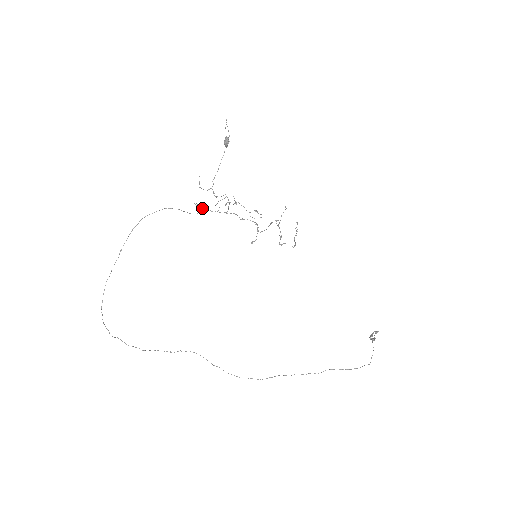
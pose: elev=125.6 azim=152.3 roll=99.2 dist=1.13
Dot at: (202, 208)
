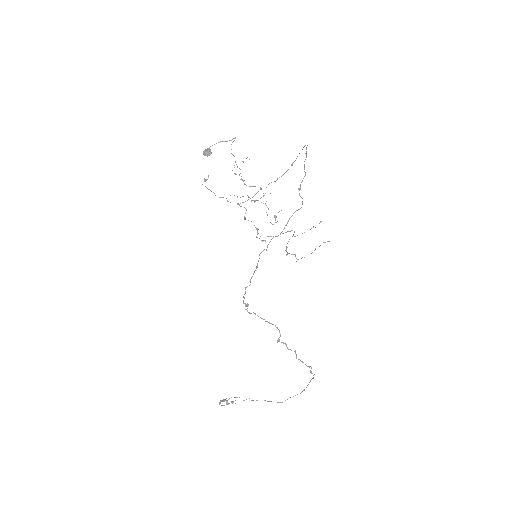
Dot at: occluded
